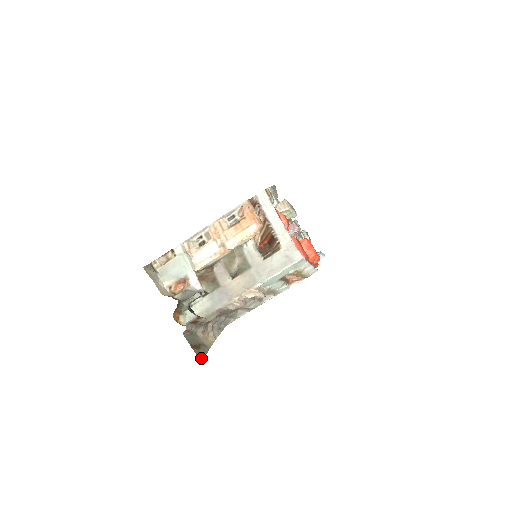
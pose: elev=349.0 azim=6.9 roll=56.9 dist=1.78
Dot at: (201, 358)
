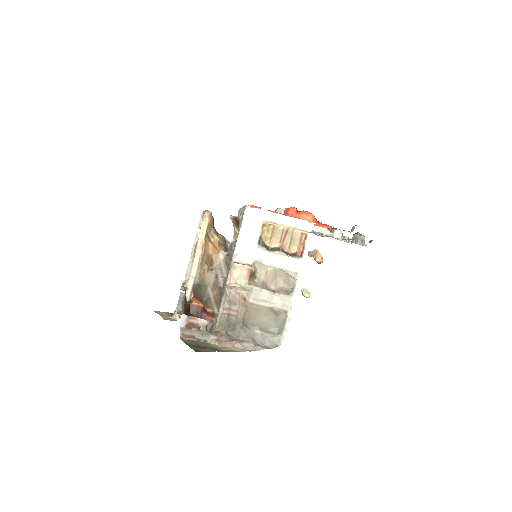
Dot at: (198, 351)
